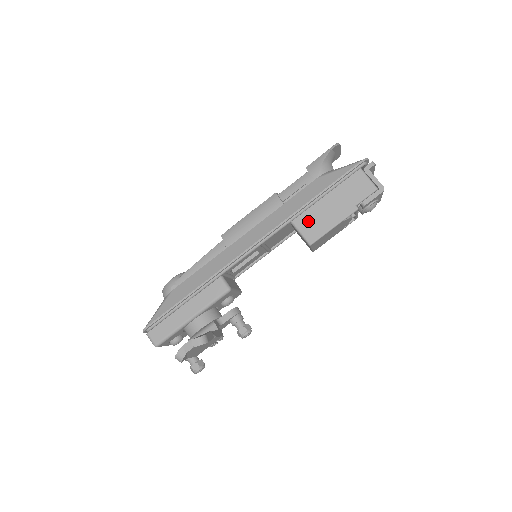
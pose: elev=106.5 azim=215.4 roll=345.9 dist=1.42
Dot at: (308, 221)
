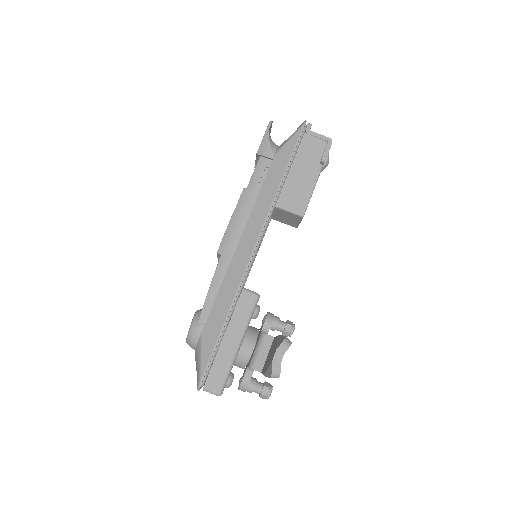
Dot at: (289, 197)
